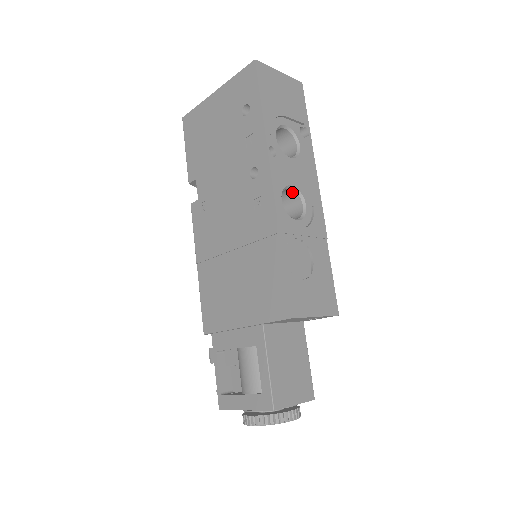
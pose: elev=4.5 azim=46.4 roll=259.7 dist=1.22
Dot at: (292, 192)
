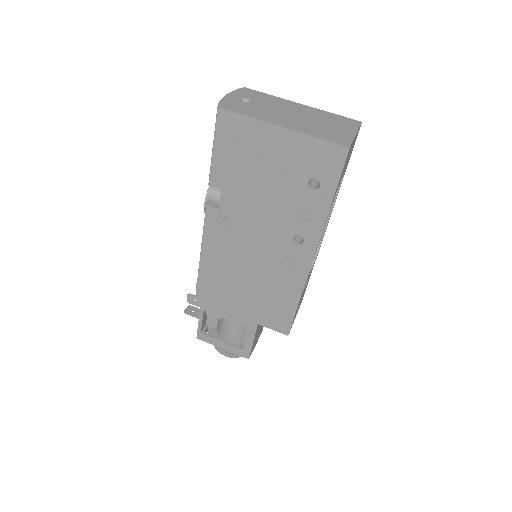
Dot at: occluded
